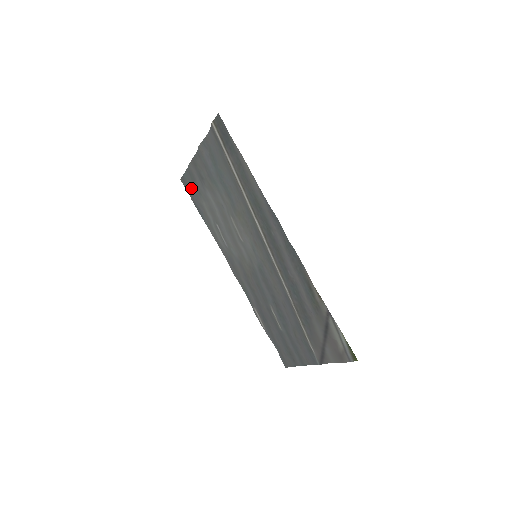
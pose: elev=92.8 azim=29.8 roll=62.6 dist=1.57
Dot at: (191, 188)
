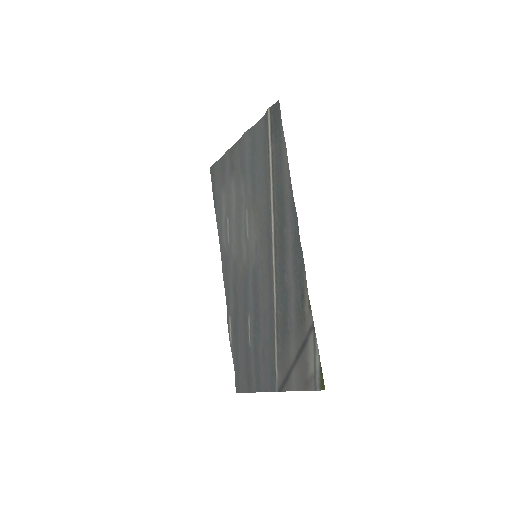
Dot at: (217, 178)
